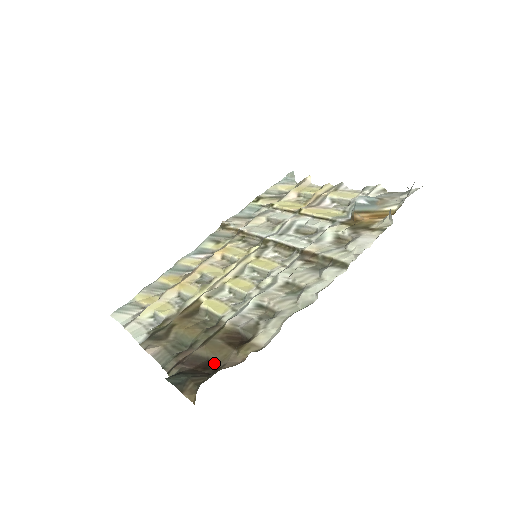
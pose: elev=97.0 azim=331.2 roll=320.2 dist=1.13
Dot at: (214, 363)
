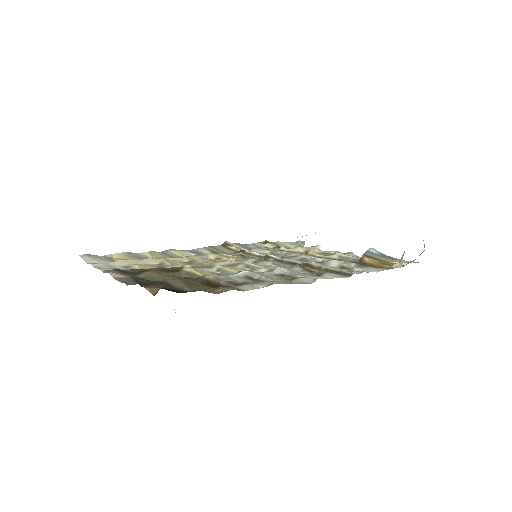
Dot at: (185, 290)
